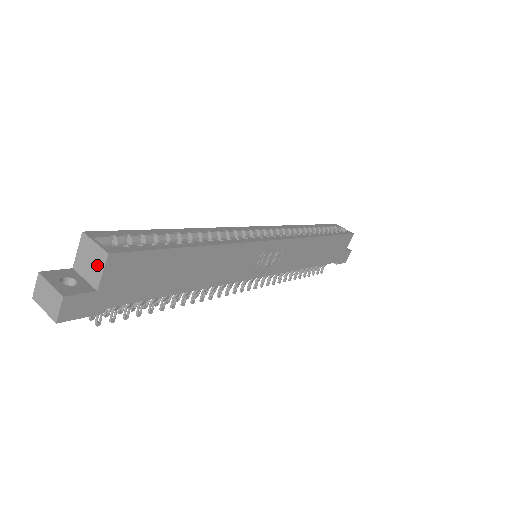
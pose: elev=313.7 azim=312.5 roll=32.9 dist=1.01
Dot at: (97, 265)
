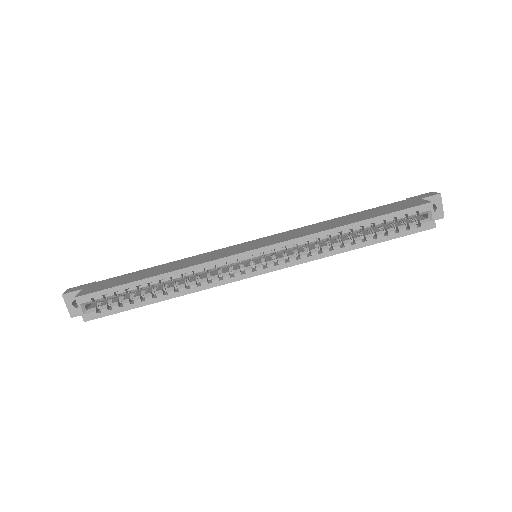
Dot at: occluded
